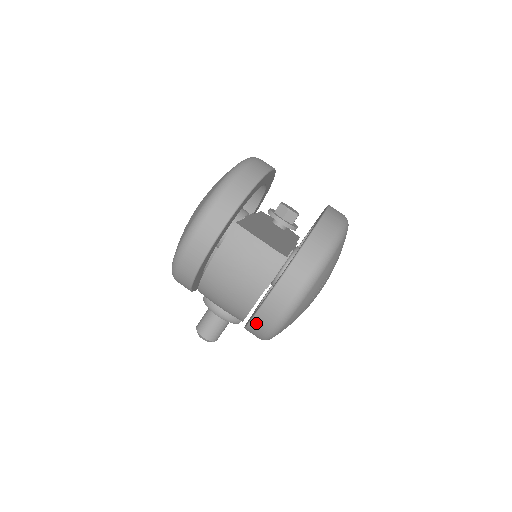
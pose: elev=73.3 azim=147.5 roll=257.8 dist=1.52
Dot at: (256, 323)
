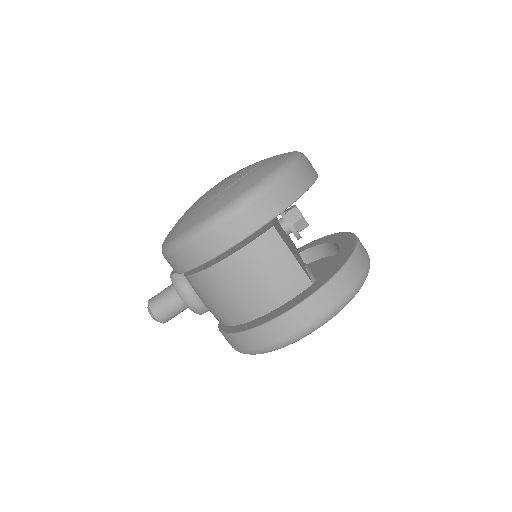
Dot at: (247, 338)
